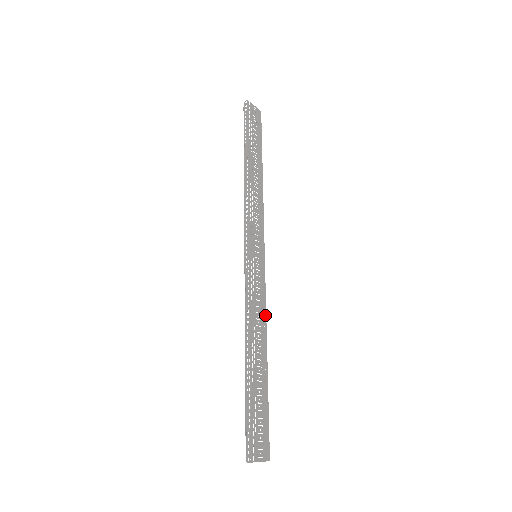
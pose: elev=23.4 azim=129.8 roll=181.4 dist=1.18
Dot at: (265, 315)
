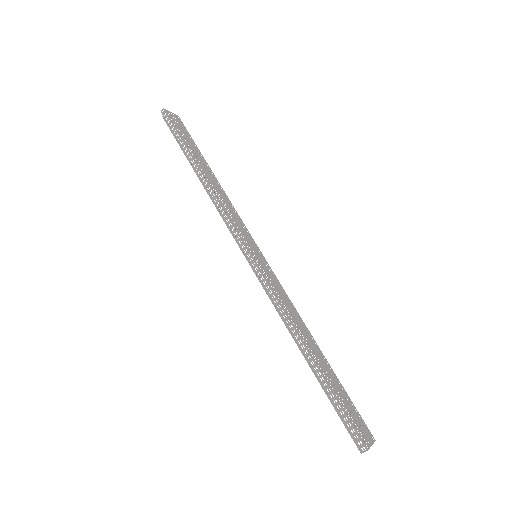
Dot at: (294, 308)
